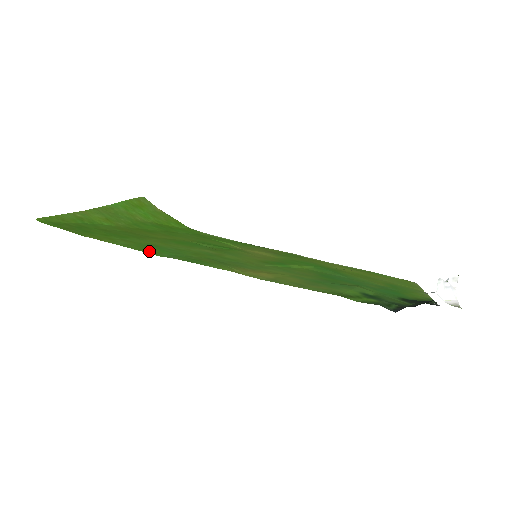
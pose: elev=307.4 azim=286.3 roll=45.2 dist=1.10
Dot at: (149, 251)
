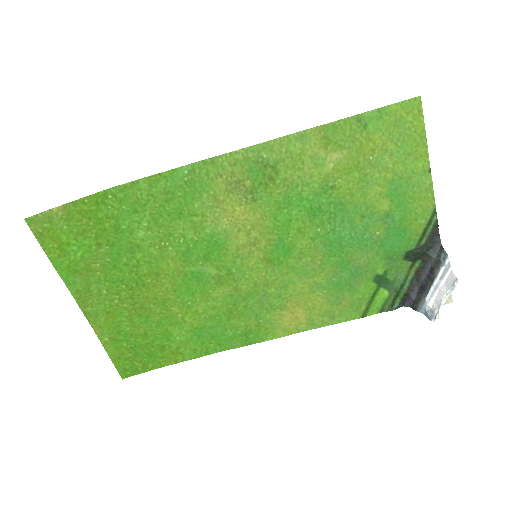
Dot at: (213, 348)
